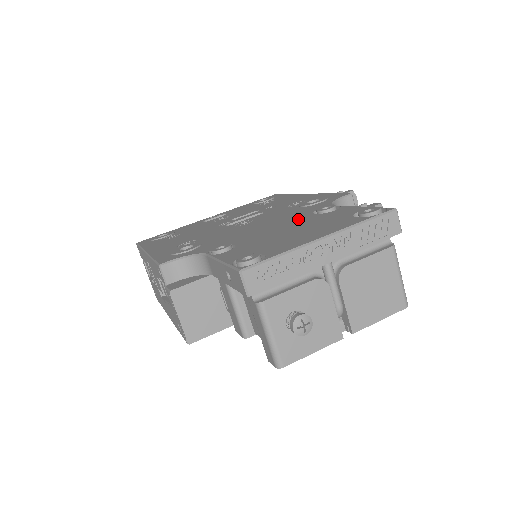
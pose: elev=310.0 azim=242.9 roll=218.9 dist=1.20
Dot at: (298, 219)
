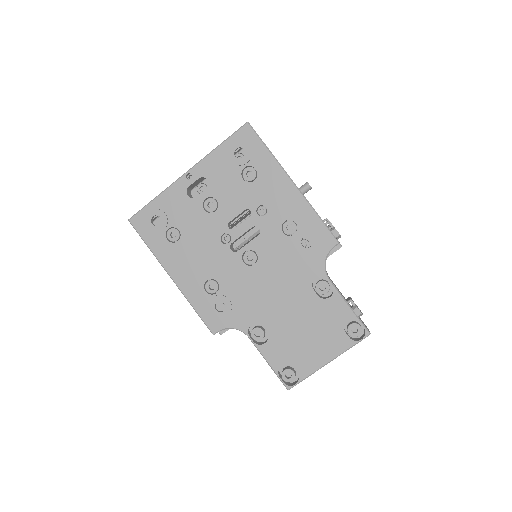
Dot at: (303, 298)
